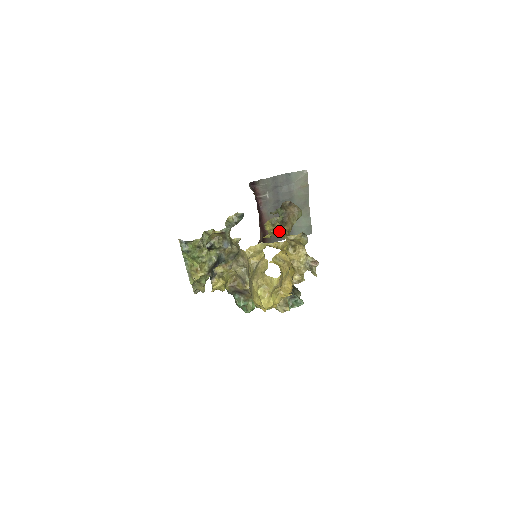
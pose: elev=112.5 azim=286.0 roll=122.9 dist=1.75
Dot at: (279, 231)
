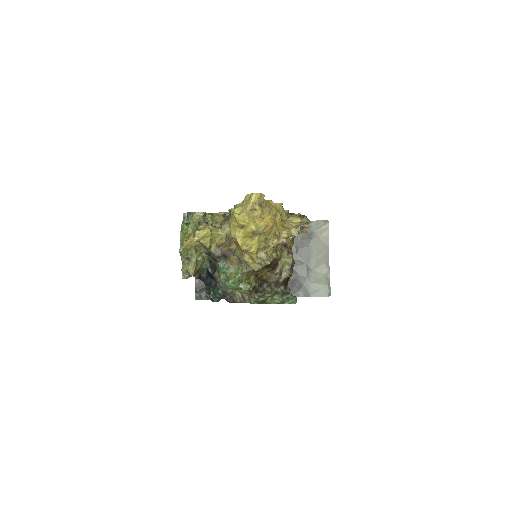
Dot at: occluded
